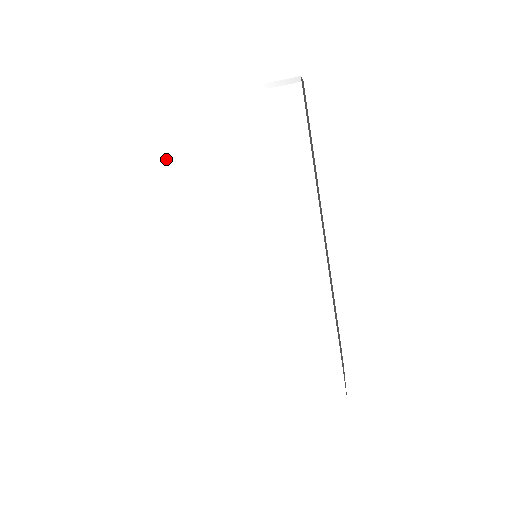
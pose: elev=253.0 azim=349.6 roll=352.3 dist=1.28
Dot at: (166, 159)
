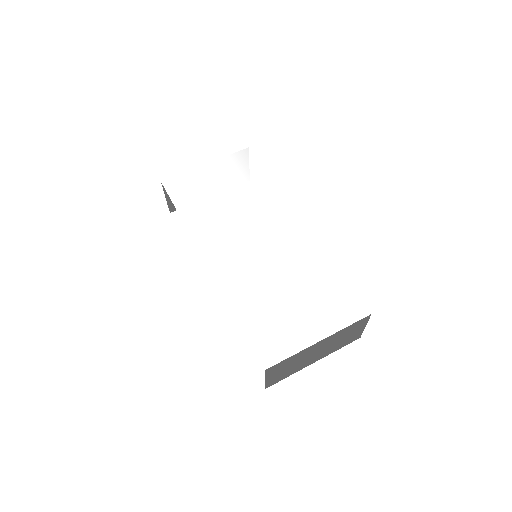
Dot at: (182, 199)
